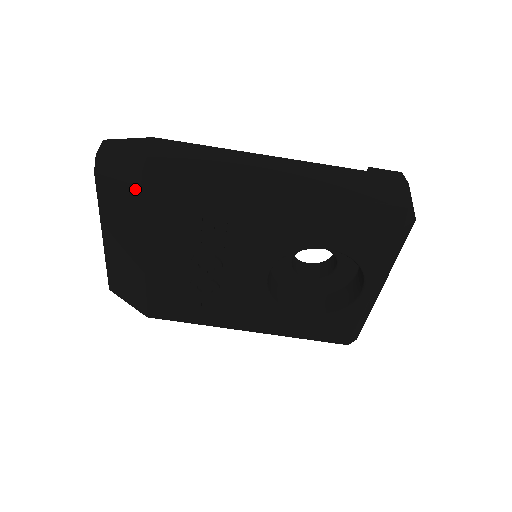
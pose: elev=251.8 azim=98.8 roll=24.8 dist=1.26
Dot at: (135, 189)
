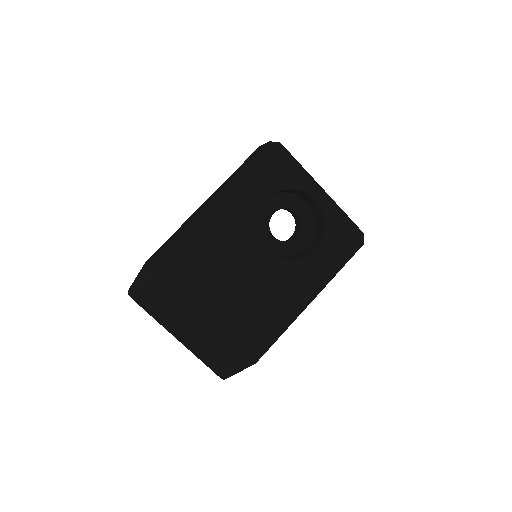
Dot at: (156, 277)
